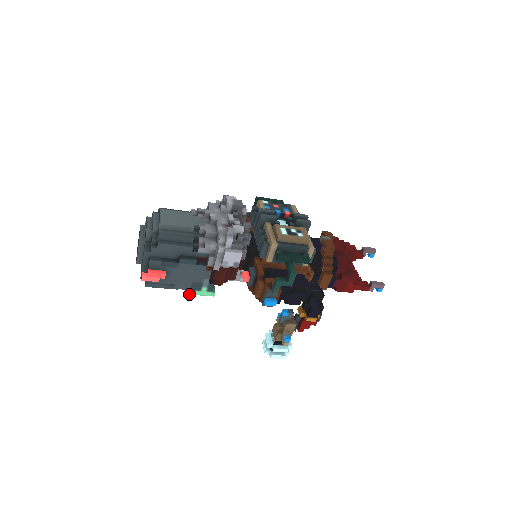
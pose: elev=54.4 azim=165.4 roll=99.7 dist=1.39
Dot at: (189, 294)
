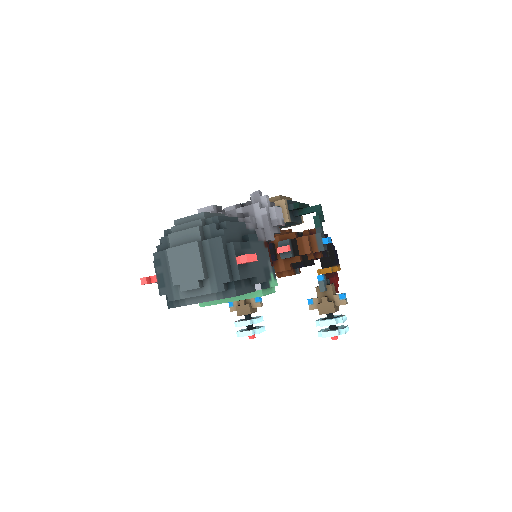
Dot at: occluded
